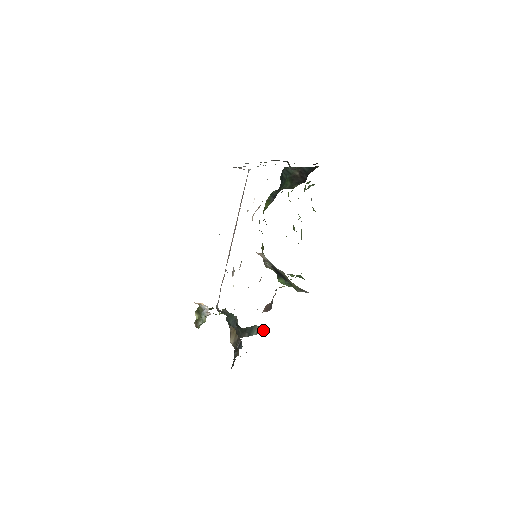
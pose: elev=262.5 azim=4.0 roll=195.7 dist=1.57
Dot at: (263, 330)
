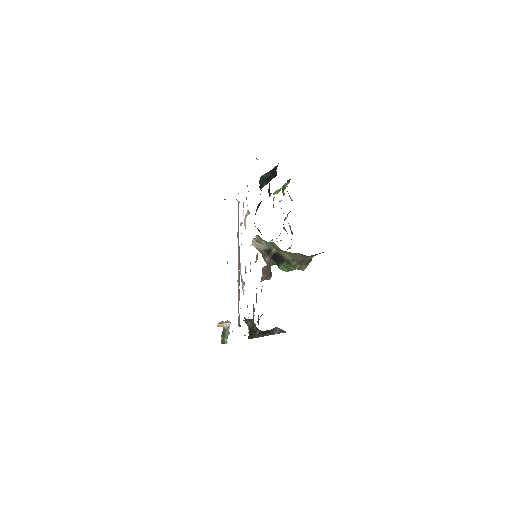
Dot at: occluded
